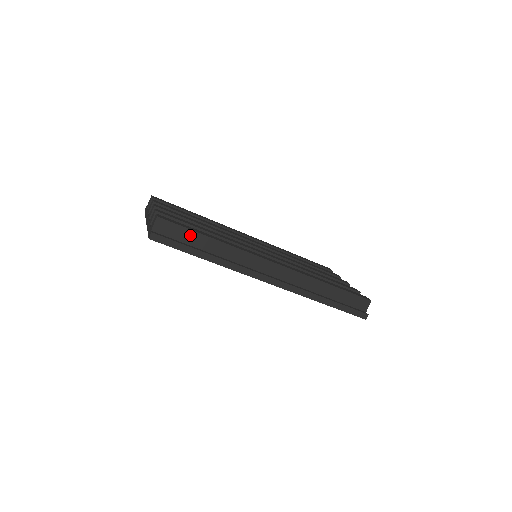
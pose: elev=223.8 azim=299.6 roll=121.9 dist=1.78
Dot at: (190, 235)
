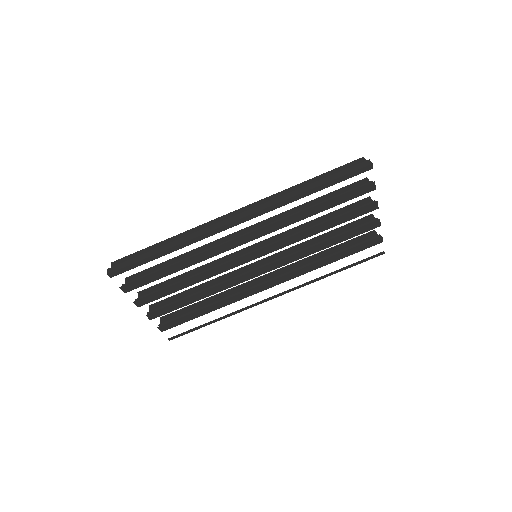
Dot at: (145, 252)
